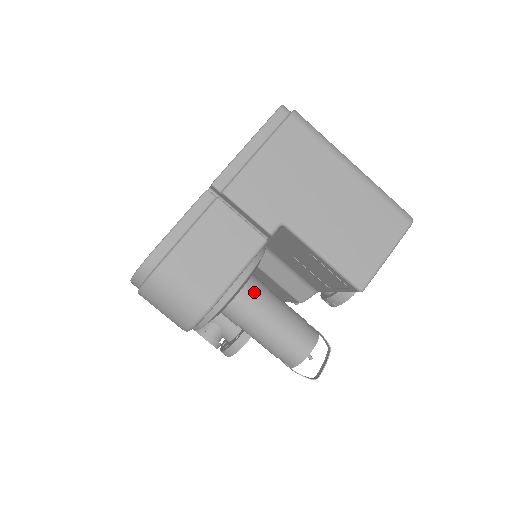
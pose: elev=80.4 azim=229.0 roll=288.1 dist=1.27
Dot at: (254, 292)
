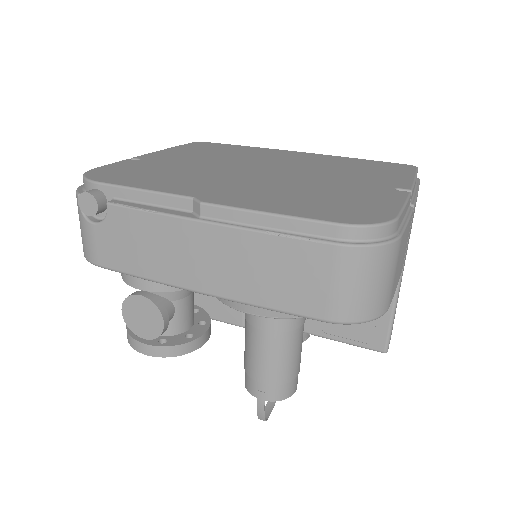
Dot at: occluded
